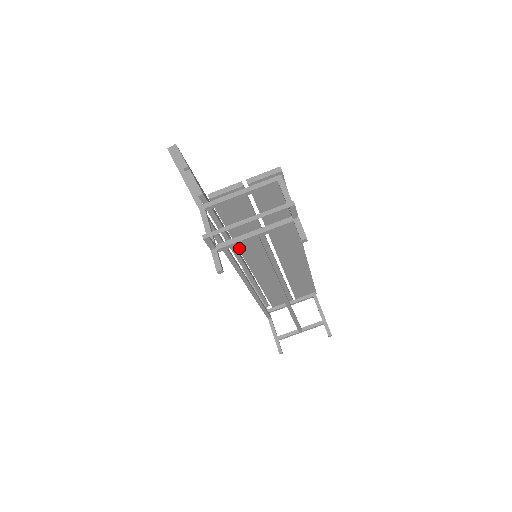
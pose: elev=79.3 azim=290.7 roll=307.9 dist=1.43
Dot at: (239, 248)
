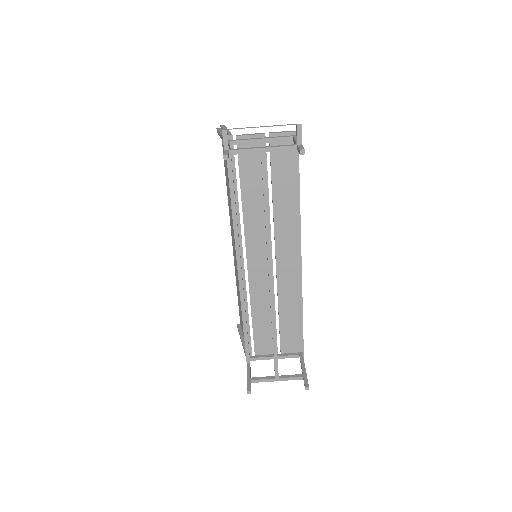
Dot at: (244, 222)
